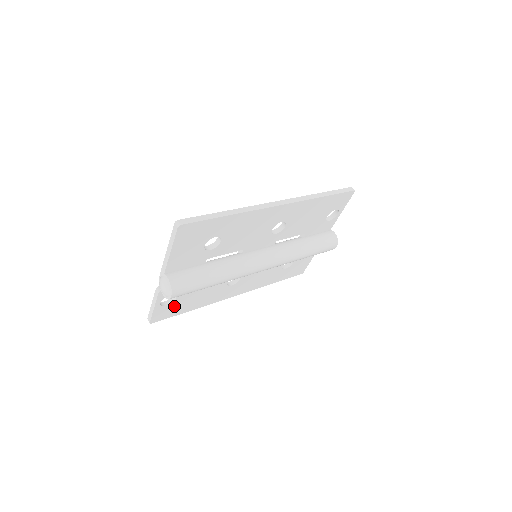
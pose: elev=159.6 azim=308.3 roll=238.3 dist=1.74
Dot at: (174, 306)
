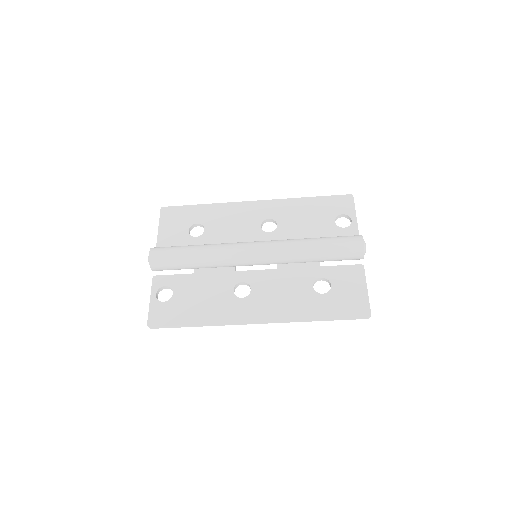
Dot at: (173, 307)
